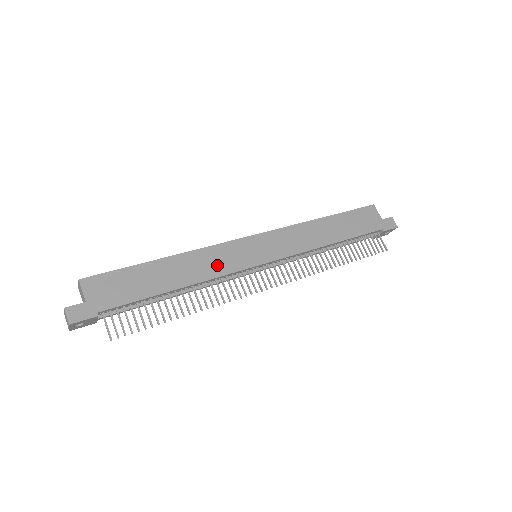
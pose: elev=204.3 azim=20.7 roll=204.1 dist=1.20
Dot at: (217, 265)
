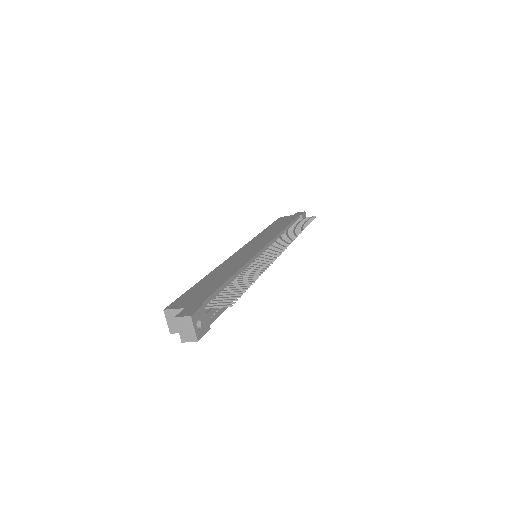
Dot at: (240, 261)
